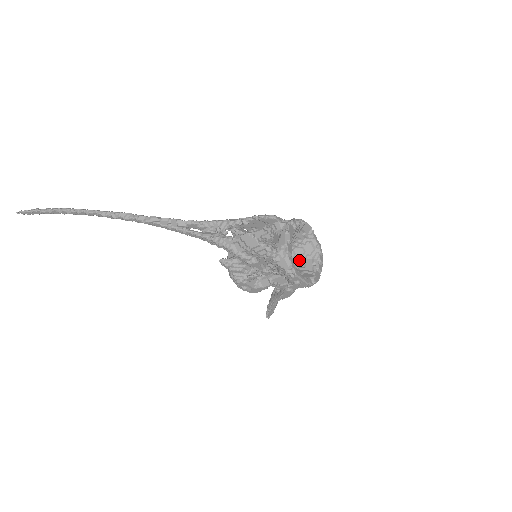
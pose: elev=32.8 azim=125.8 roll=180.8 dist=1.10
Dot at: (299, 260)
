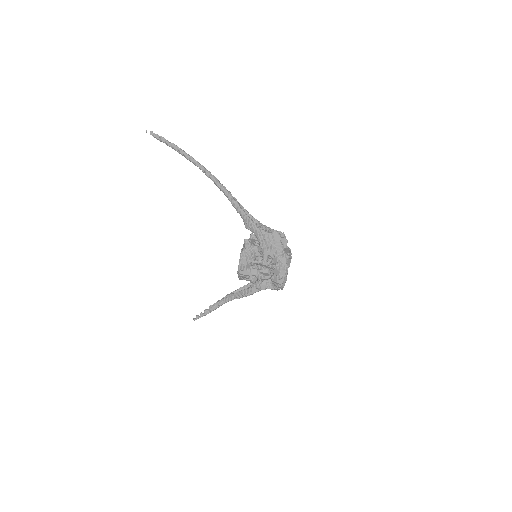
Dot at: occluded
